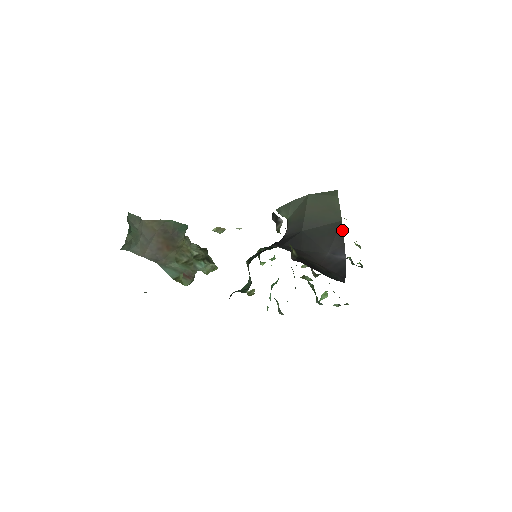
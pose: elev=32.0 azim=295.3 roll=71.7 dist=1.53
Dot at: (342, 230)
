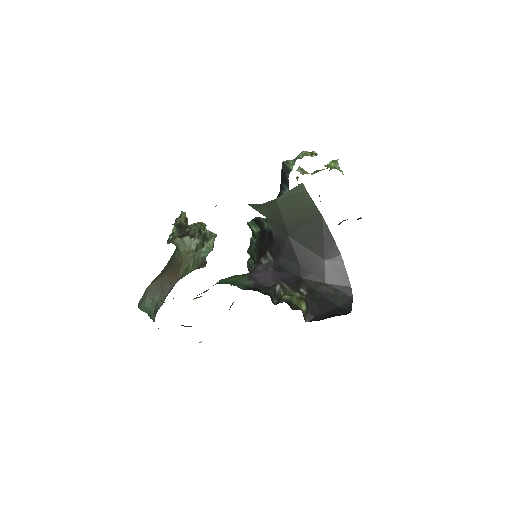
Dot at: (327, 227)
